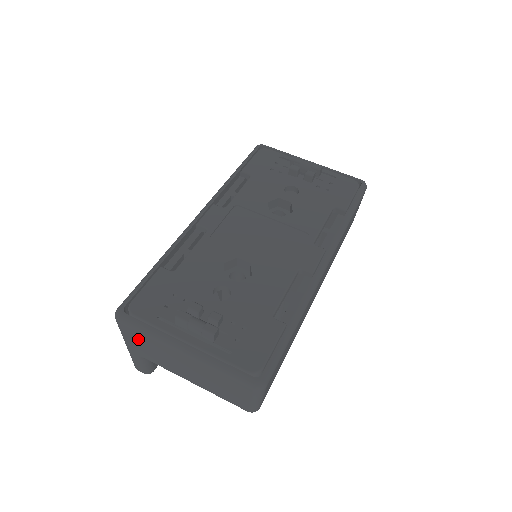
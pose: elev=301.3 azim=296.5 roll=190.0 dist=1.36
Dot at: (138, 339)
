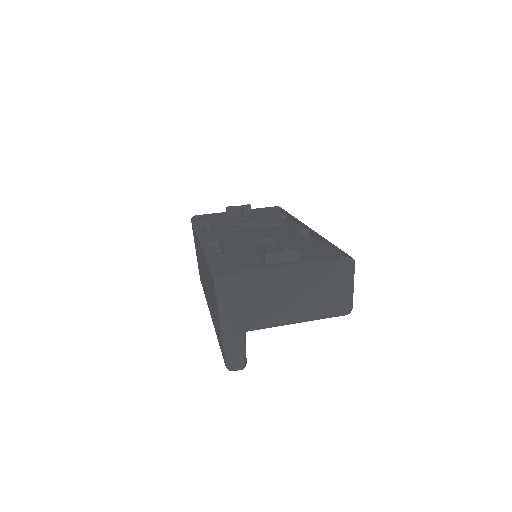
Dot at: (243, 295)
